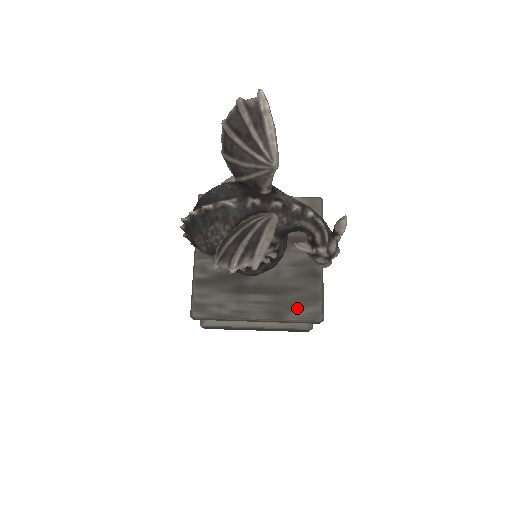
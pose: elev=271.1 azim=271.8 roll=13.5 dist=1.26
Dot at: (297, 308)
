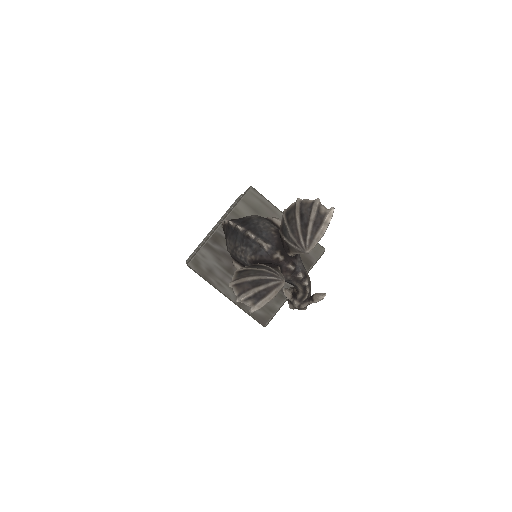
Dot at: occluded
